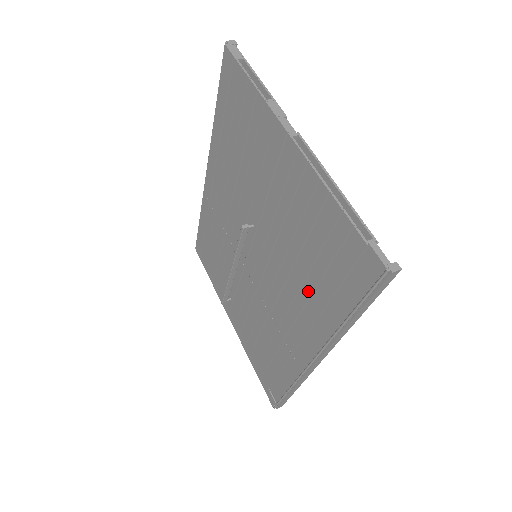
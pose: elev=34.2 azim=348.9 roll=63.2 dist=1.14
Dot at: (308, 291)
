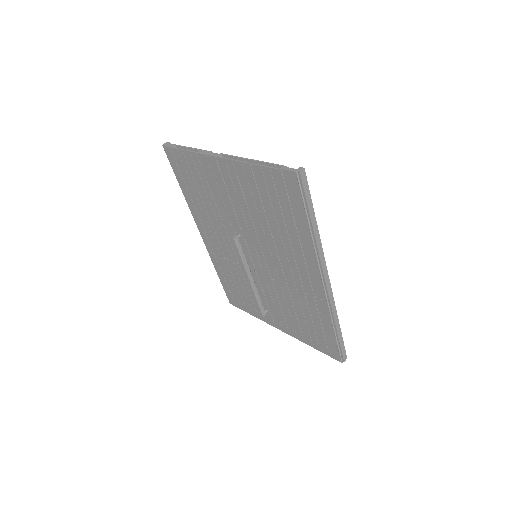
Dot at: (286, 237)
